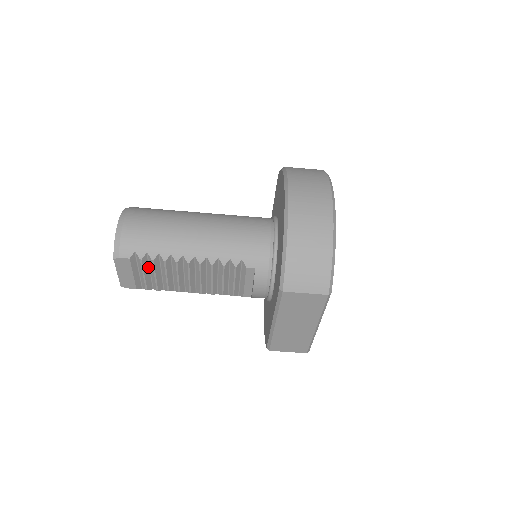
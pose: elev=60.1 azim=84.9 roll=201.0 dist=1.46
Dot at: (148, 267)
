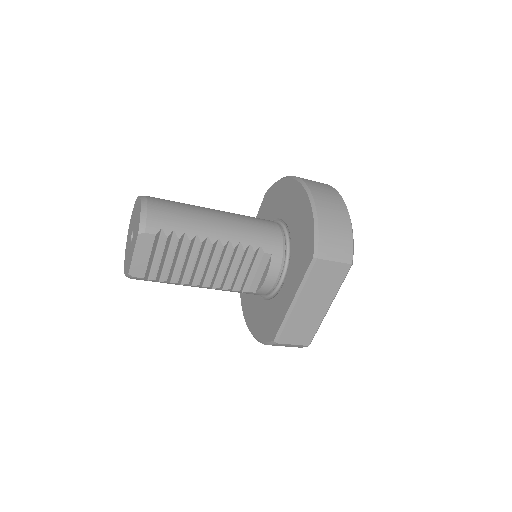
Dot at: (167, 250)
